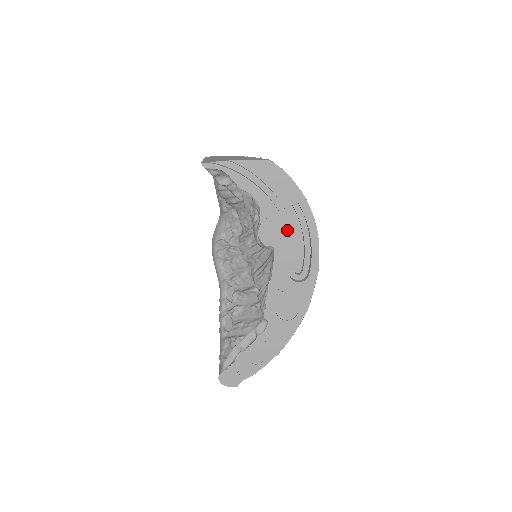
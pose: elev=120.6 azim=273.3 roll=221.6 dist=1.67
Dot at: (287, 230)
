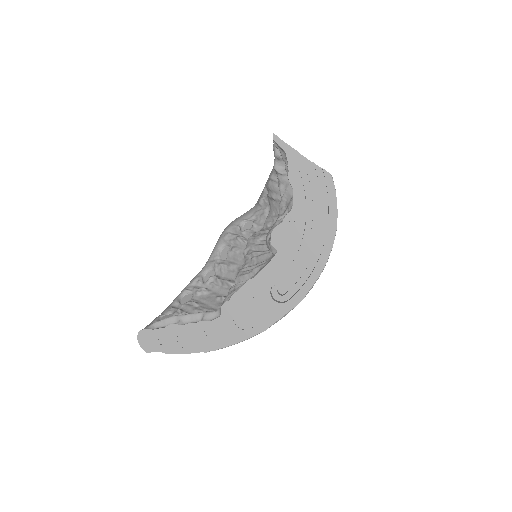
Dot at: occluded
